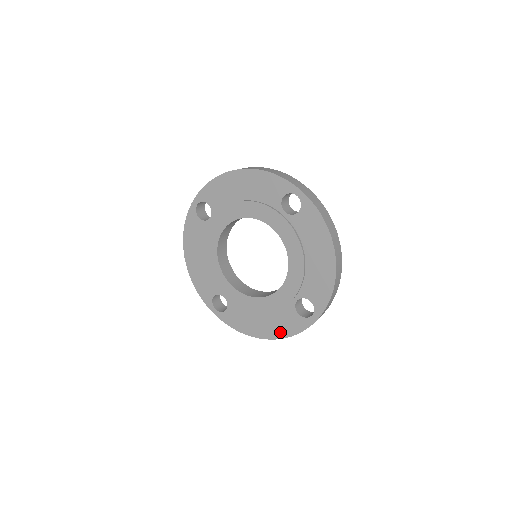
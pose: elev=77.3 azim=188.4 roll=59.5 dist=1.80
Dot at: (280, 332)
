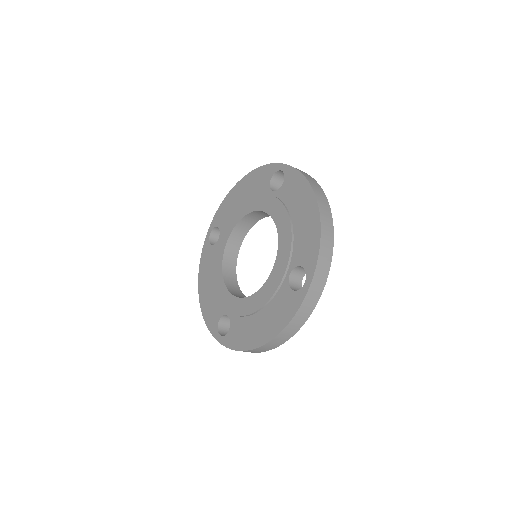
Dot at: (205, 307)
